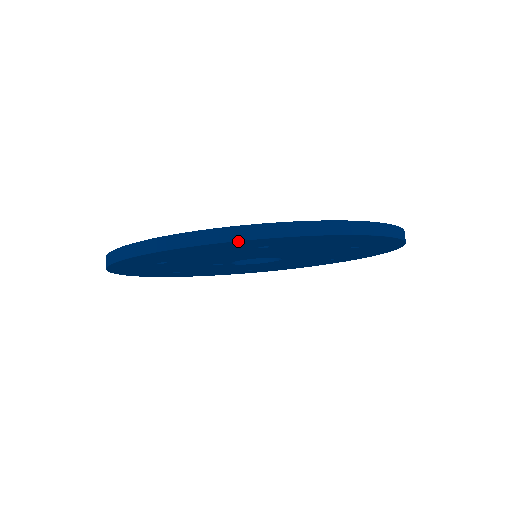
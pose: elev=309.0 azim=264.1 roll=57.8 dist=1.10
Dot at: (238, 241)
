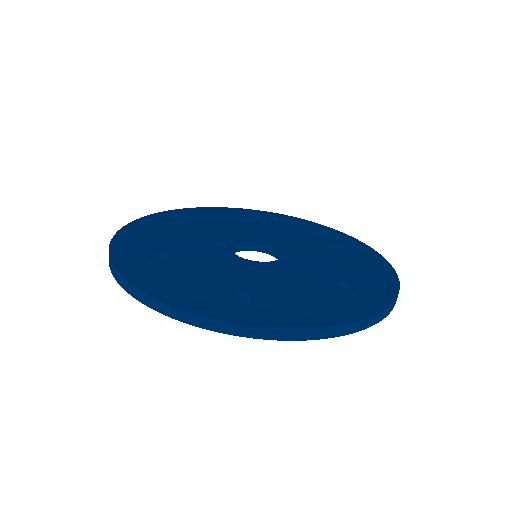
Dot at: (208, 329)
